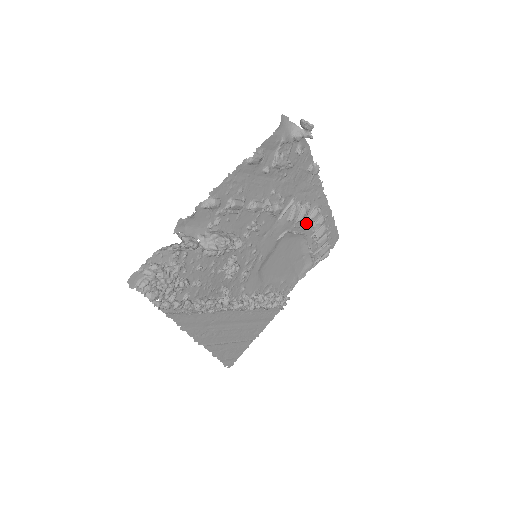
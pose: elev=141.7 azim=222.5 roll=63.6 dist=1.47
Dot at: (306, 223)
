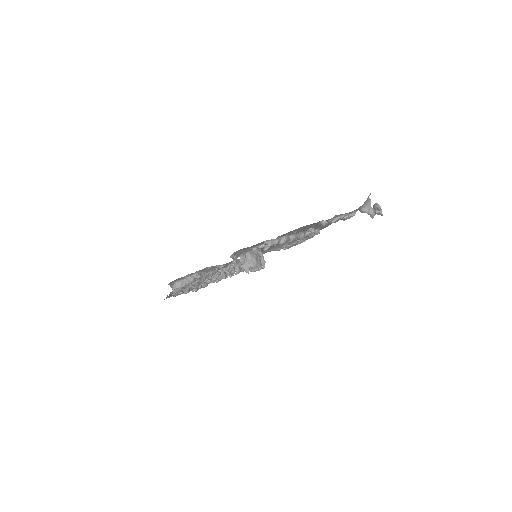
Dot at: occluded
